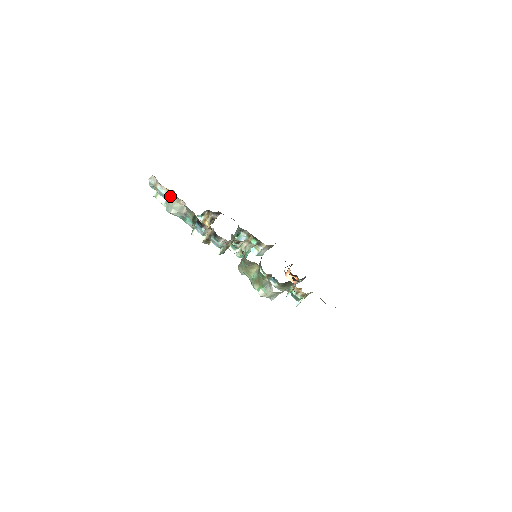
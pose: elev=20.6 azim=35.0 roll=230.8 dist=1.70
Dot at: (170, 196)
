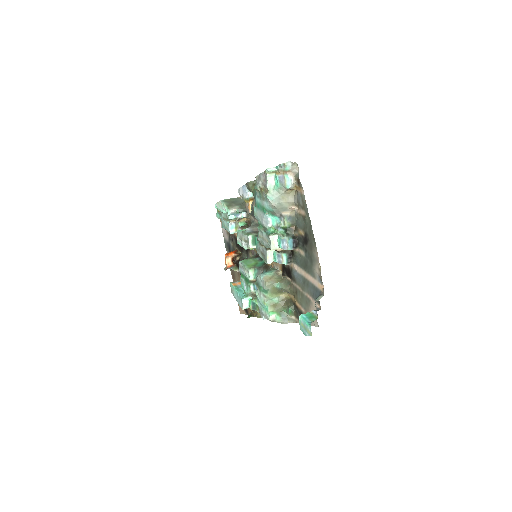
Dot at: (287, 191)
